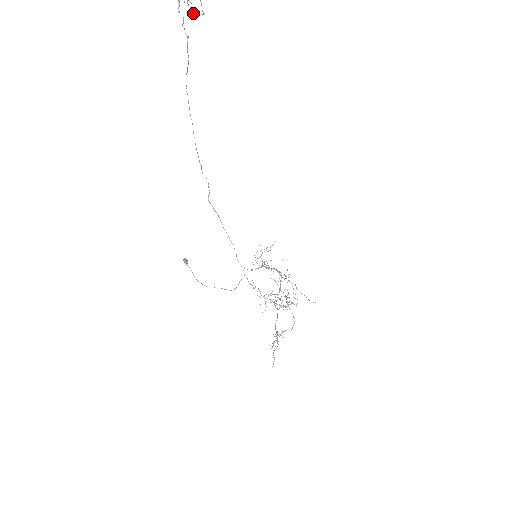
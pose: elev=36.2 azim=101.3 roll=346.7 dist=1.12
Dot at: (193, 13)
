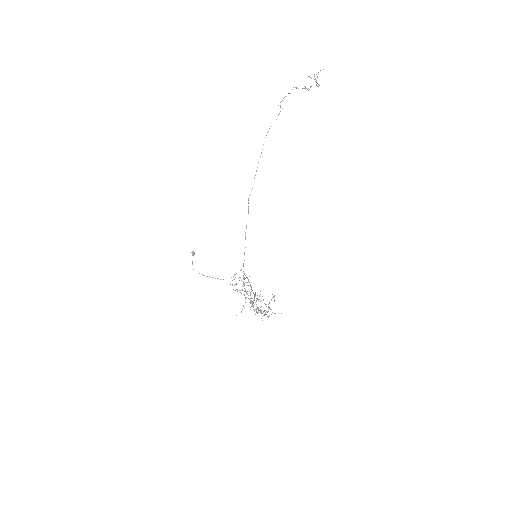
Dot at: occluded
